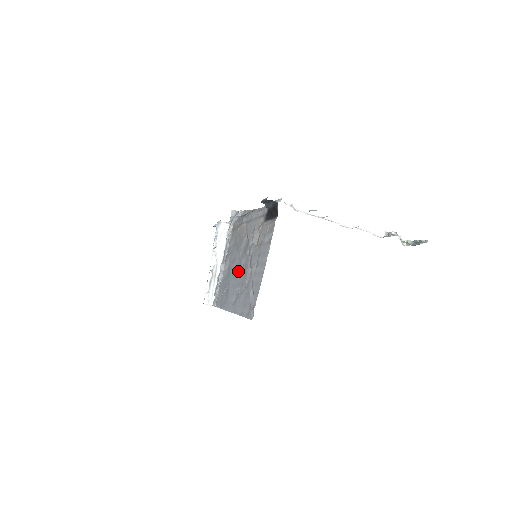
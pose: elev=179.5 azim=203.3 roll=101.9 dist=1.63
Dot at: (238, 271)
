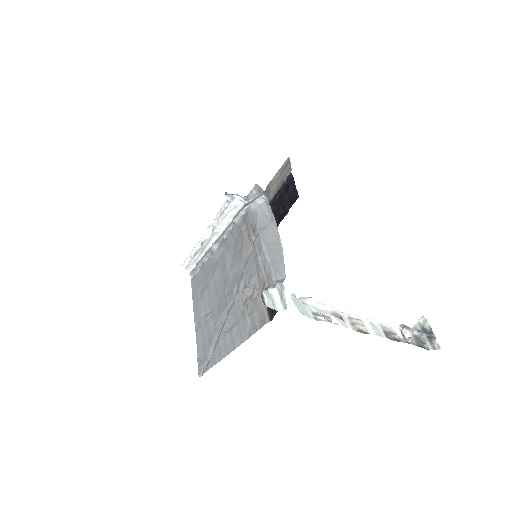
Dot at: (219, 290)
